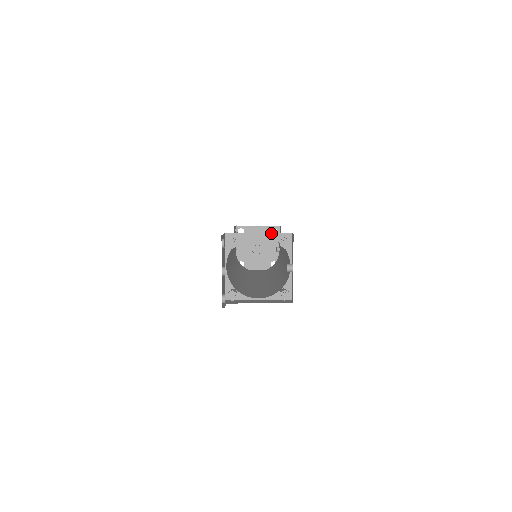
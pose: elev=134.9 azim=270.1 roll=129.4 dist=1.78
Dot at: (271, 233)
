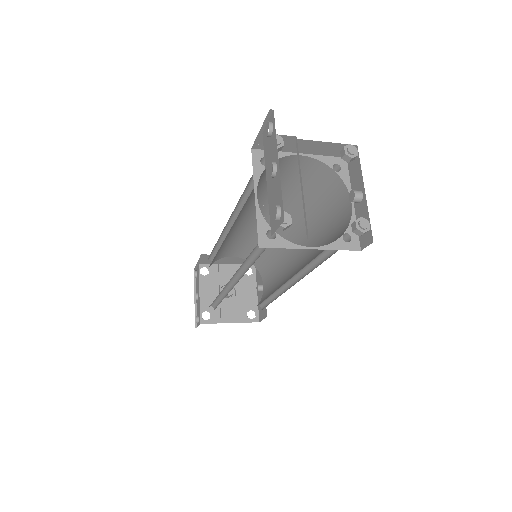
Dot at: (318, 155)
